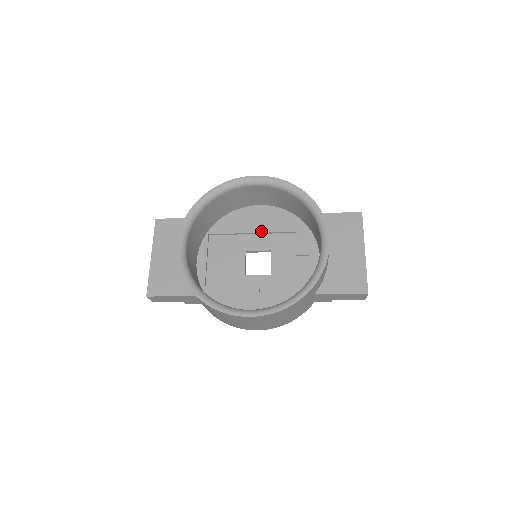
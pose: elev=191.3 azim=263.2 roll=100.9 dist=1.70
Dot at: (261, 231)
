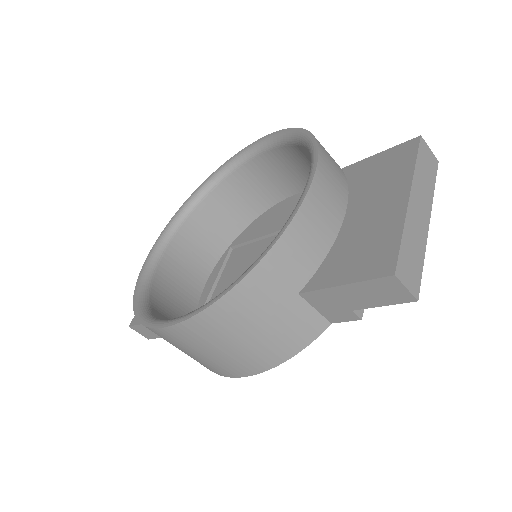
Dot at: occluded
